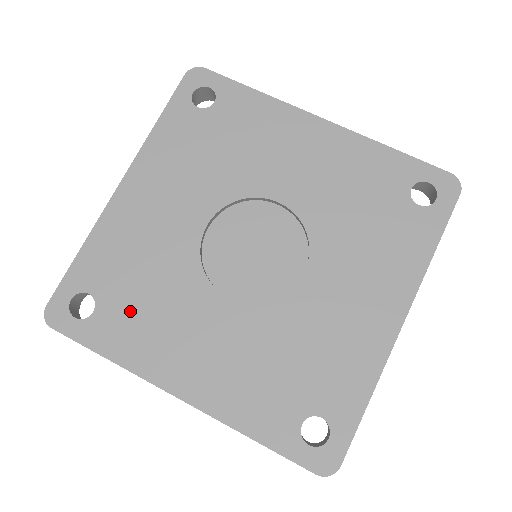
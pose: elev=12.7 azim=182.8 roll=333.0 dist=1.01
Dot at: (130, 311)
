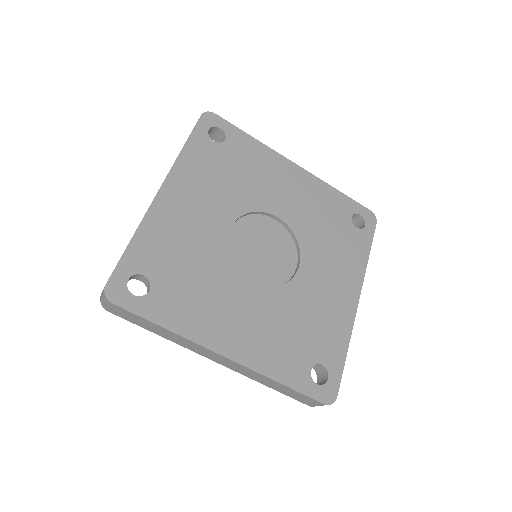
Dot at: (180, 290)
